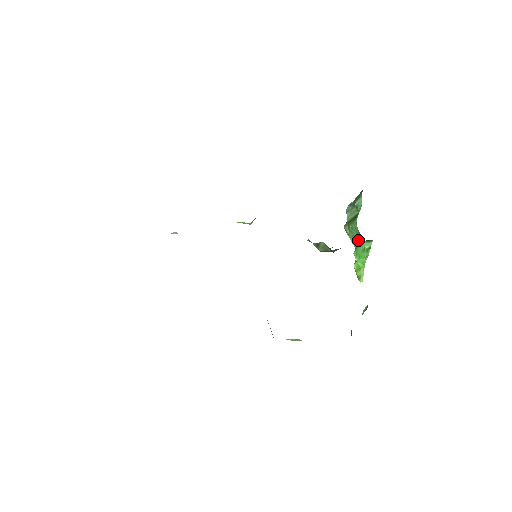
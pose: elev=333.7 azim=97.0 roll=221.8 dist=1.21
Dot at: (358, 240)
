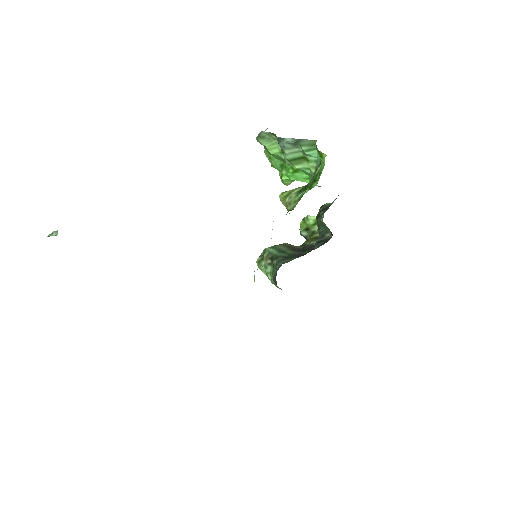
Dot at: (296, 168)
